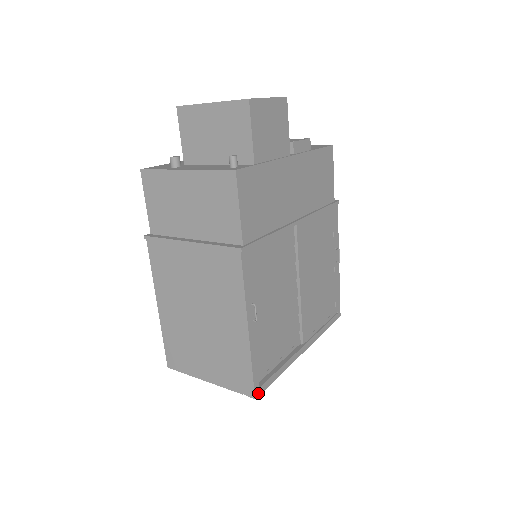
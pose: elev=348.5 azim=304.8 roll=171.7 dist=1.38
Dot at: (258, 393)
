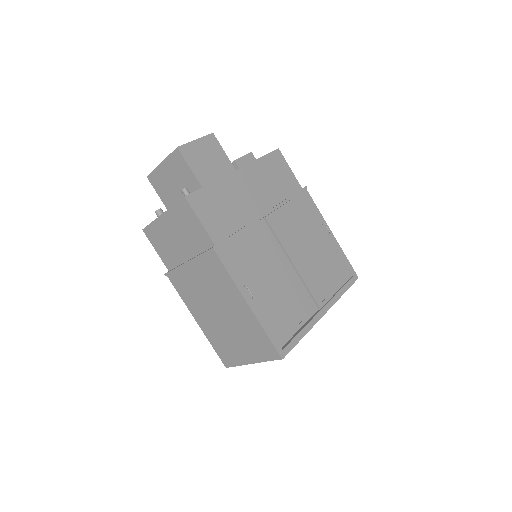
Dot at: (283, 354)
